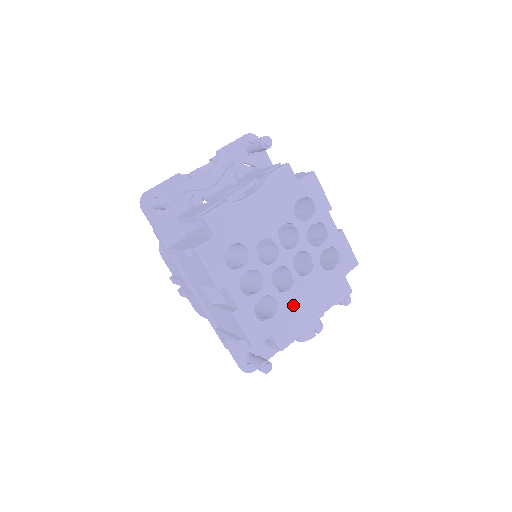
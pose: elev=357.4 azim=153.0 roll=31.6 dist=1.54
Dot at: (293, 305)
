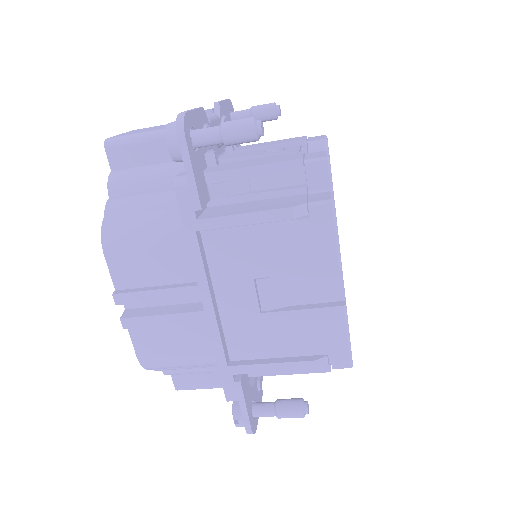
Dot at: occluded
